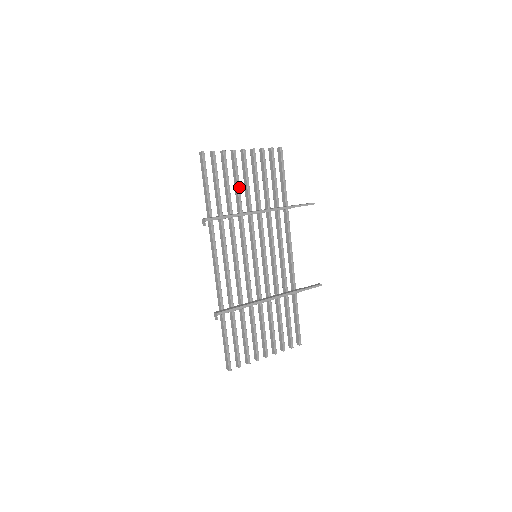
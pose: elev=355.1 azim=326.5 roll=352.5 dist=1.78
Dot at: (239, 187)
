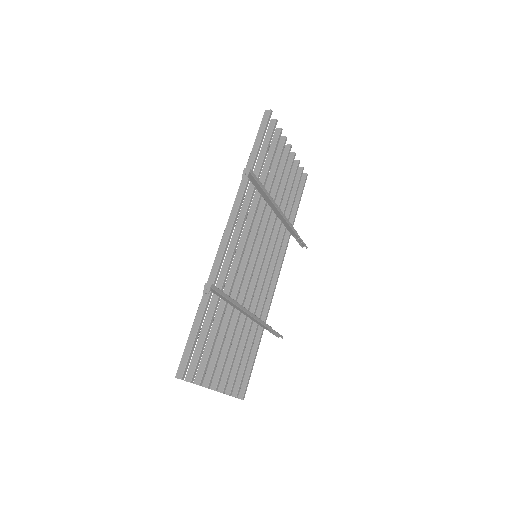
Dot at: occluded
